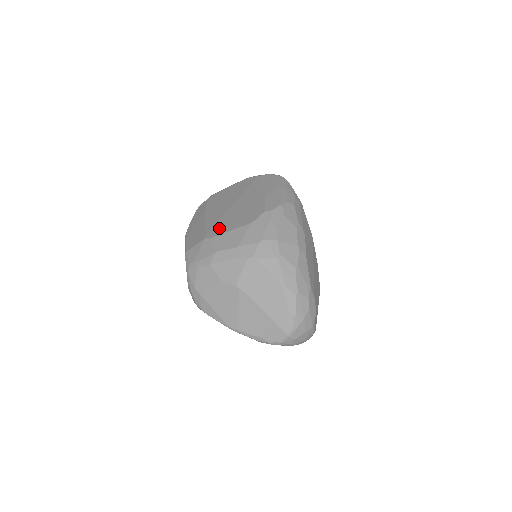
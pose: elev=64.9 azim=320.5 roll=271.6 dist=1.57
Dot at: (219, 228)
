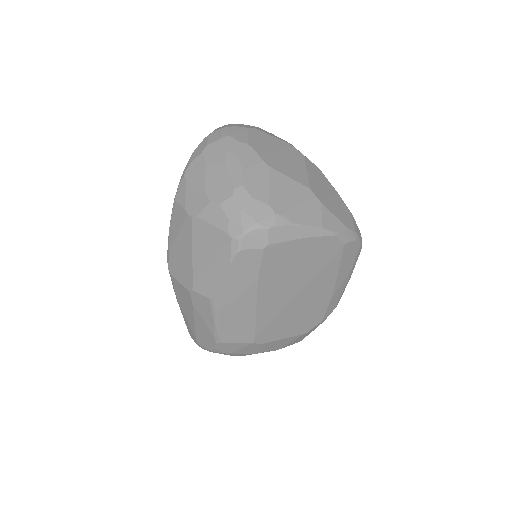
Dot at: (272, 333)
